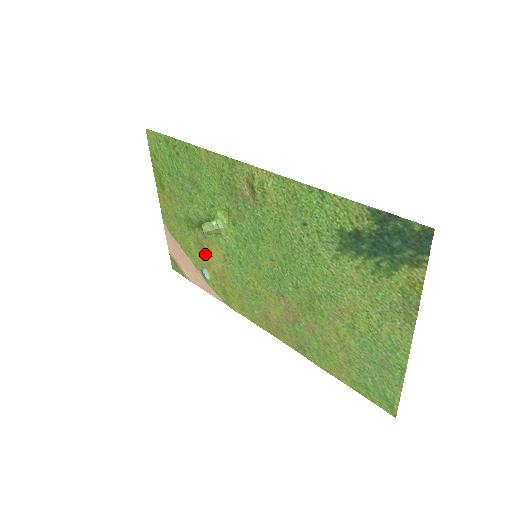
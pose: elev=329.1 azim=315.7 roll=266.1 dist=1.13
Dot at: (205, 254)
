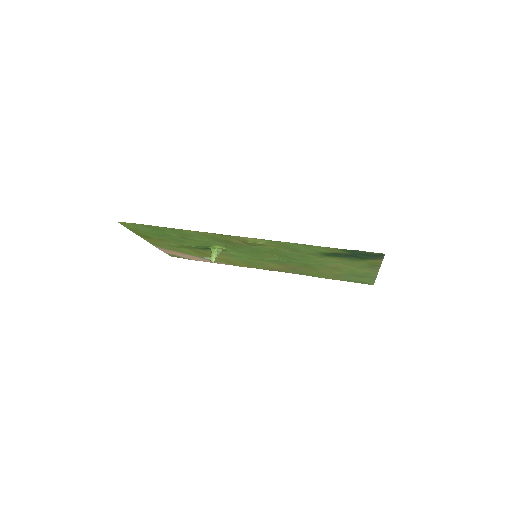
Dot at: (206, 255)
